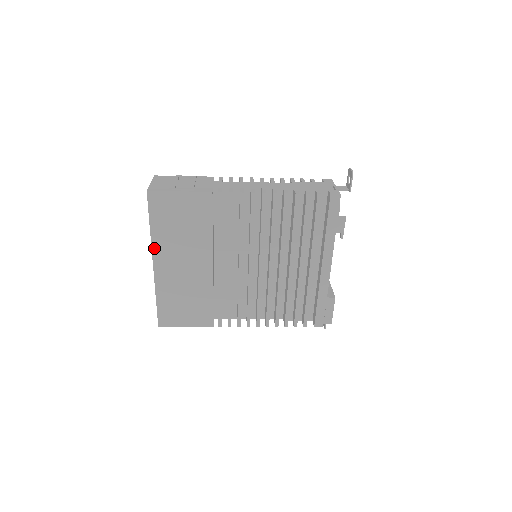
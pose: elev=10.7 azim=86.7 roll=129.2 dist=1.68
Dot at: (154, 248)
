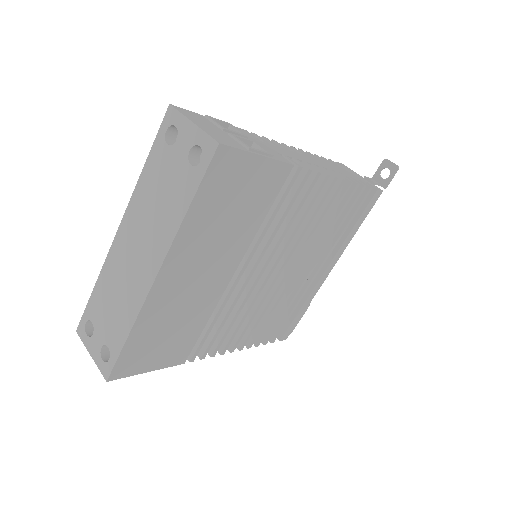
Dot at: (173, 249)
